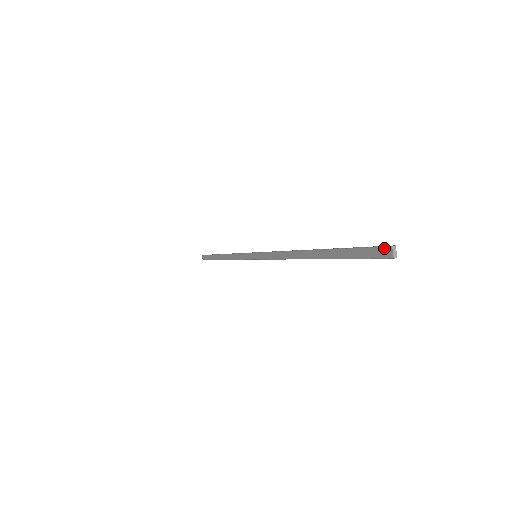
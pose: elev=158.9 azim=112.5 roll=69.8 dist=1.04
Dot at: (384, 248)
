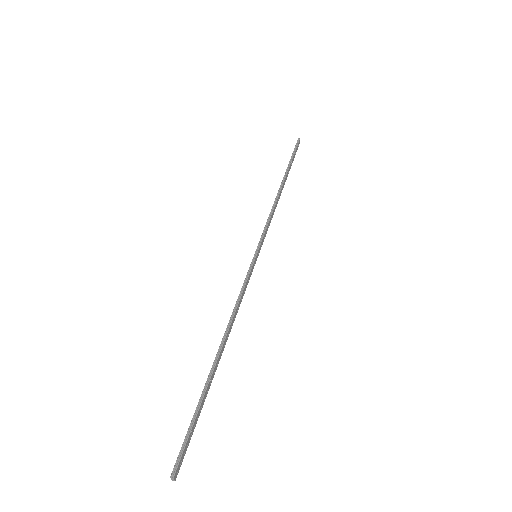
Dot at: (174, 467)
